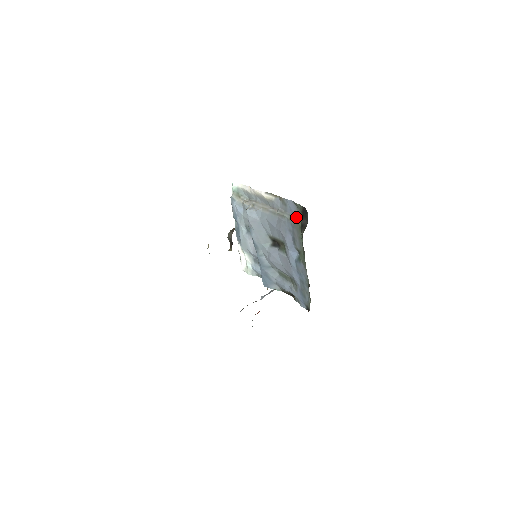
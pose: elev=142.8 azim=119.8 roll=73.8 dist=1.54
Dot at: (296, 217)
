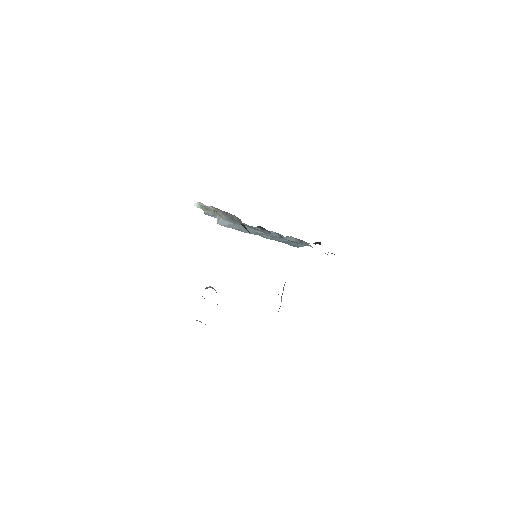
Dot at: (239, 219)
